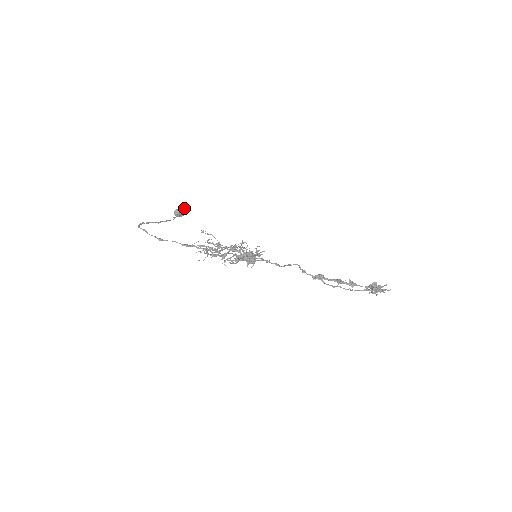
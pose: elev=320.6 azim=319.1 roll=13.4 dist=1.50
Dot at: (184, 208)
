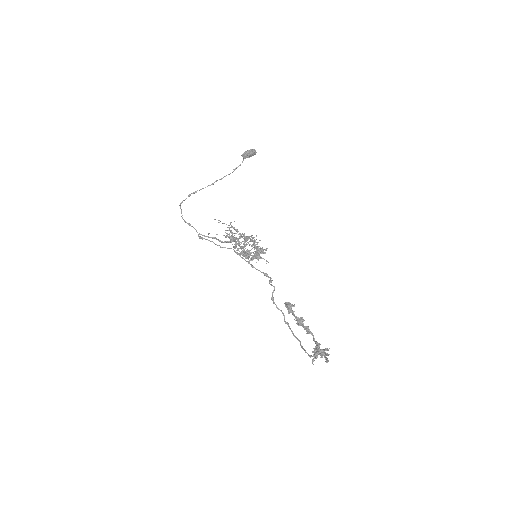
Dot at: (250, 151)
